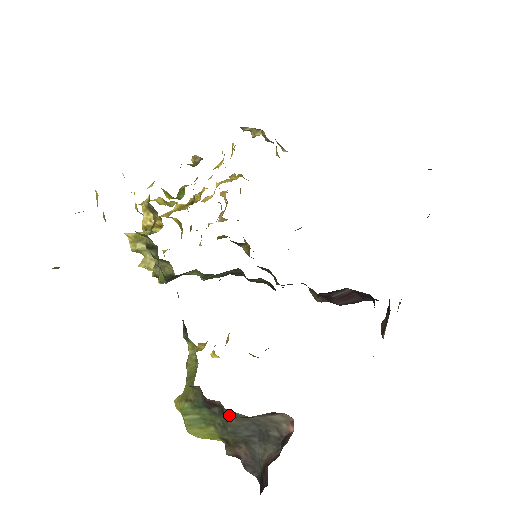
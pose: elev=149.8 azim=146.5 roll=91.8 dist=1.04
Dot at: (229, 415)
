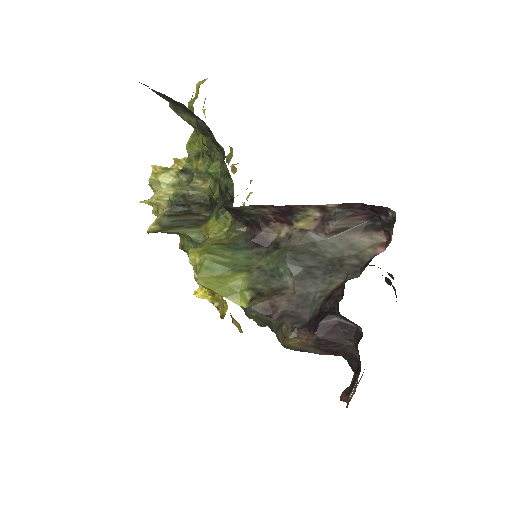
Dot at: (293, 240)
